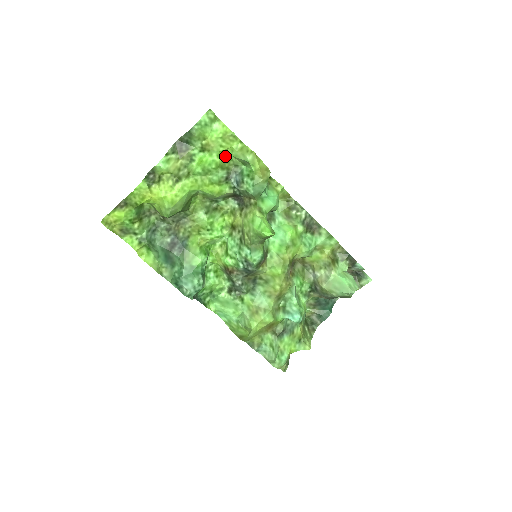
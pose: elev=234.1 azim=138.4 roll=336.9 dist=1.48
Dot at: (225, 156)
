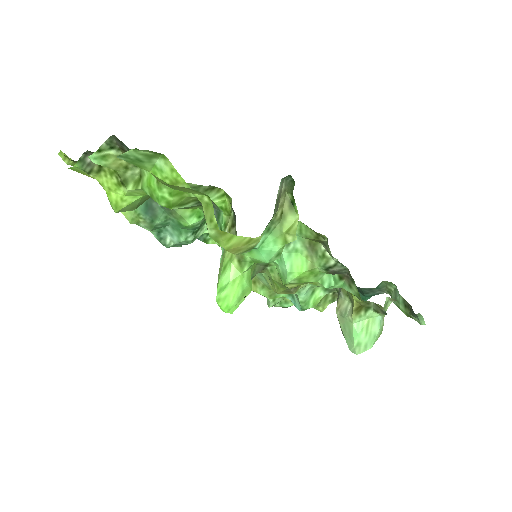
Dot at: (187, 192)
